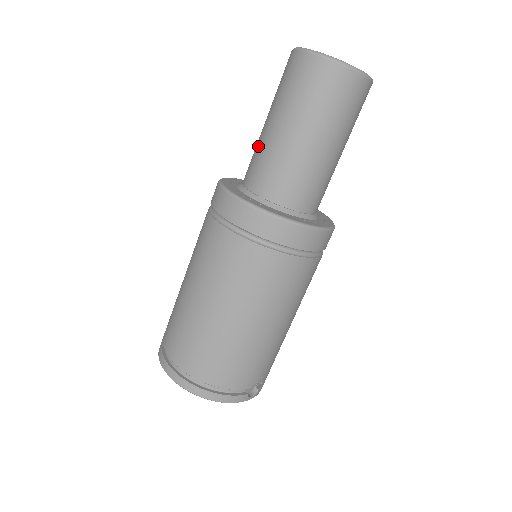
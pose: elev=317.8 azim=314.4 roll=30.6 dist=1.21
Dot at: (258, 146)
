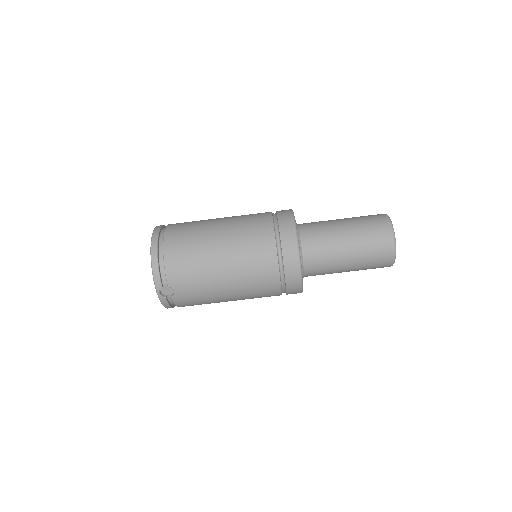
Dot at: occluded
